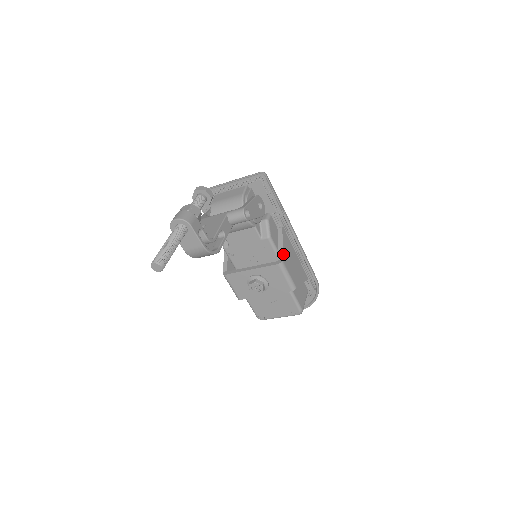
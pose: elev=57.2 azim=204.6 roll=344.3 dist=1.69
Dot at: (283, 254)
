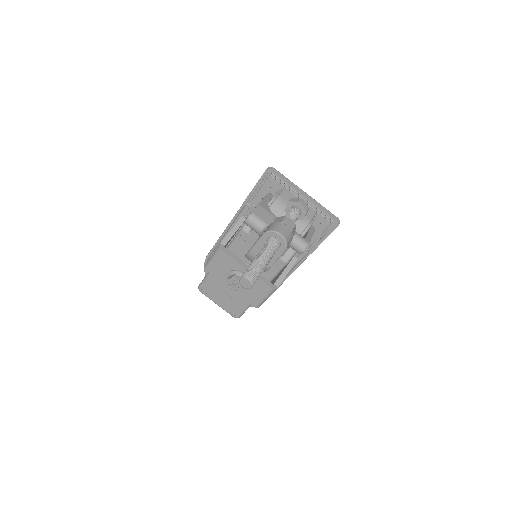
Dot at: occluded
